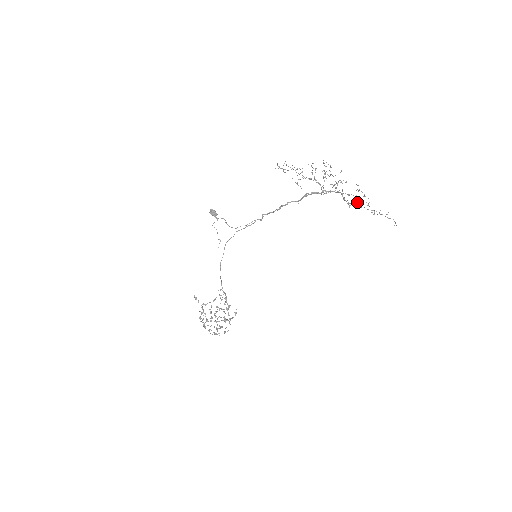
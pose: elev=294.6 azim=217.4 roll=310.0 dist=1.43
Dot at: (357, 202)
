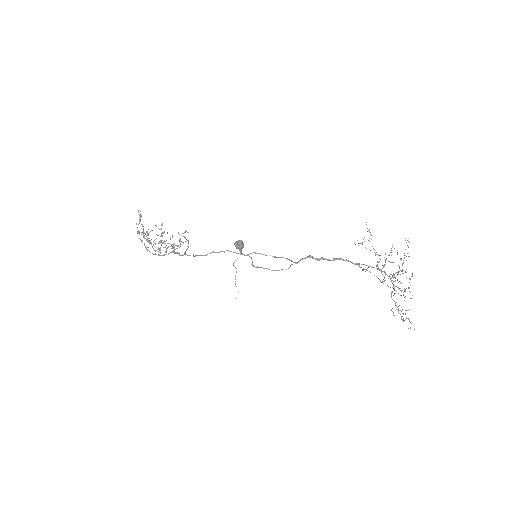
Dot at: (401, 317)
